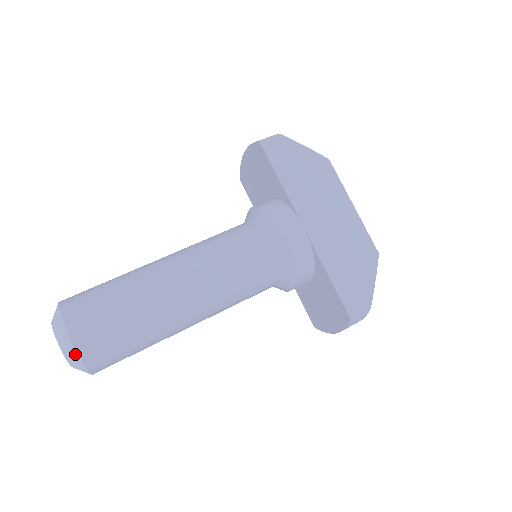
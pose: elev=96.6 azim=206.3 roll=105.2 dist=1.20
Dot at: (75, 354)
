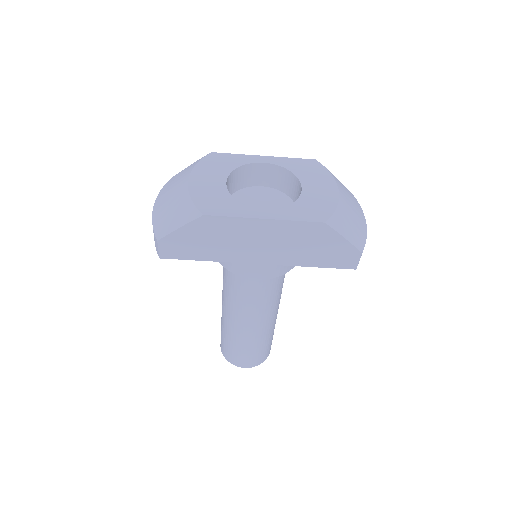
Dot at: (256, 365)
